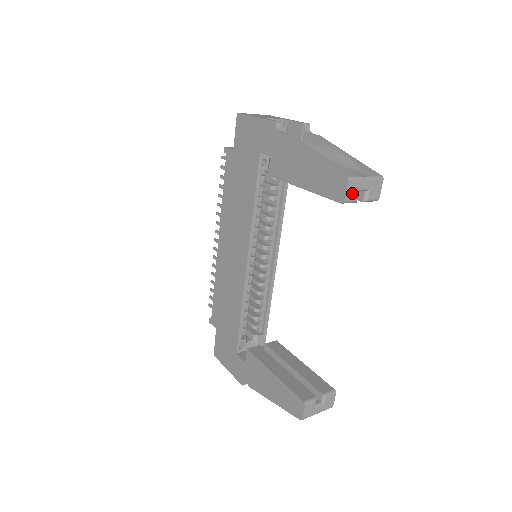
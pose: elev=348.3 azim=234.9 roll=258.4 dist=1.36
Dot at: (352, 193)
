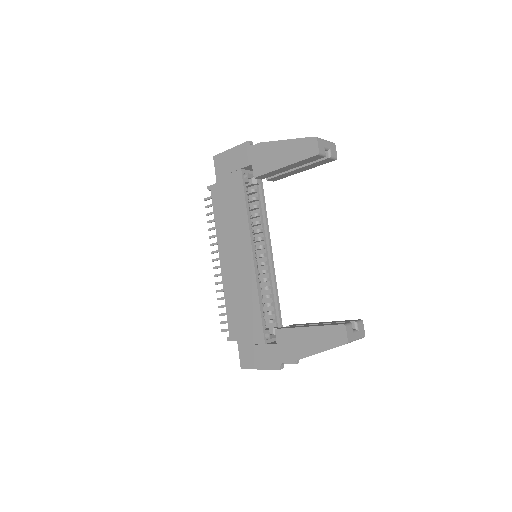
Dot at: (321, 148)
